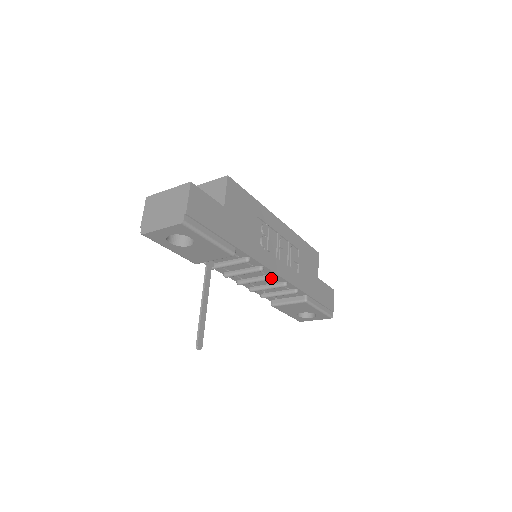
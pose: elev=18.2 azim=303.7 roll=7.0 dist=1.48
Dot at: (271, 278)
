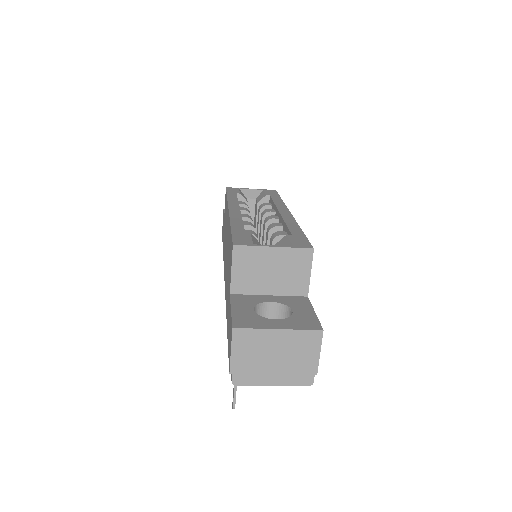
Dot at: occluded
